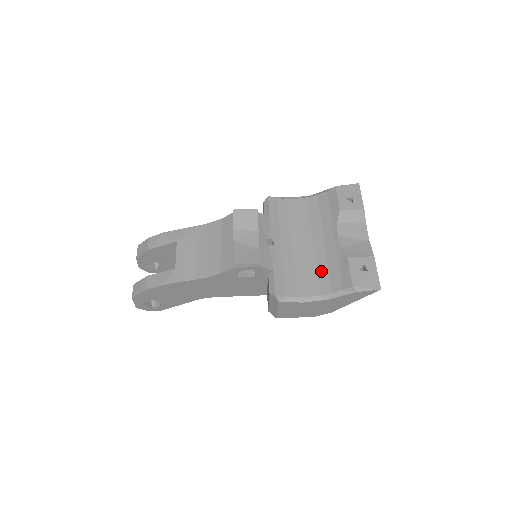
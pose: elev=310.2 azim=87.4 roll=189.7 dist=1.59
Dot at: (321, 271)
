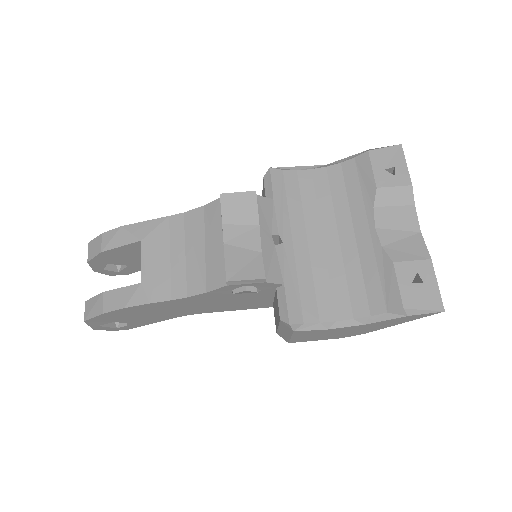
Dot at: (353, 281)
